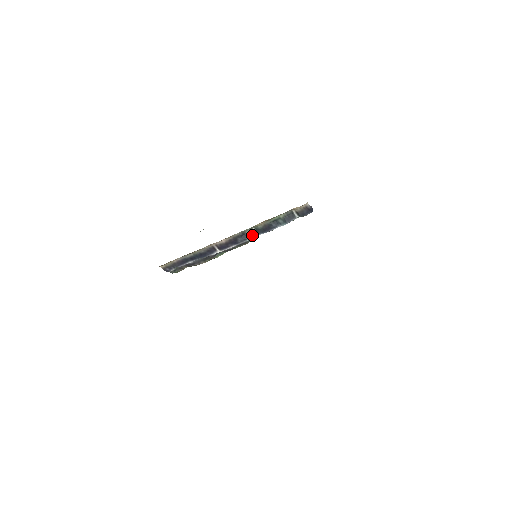
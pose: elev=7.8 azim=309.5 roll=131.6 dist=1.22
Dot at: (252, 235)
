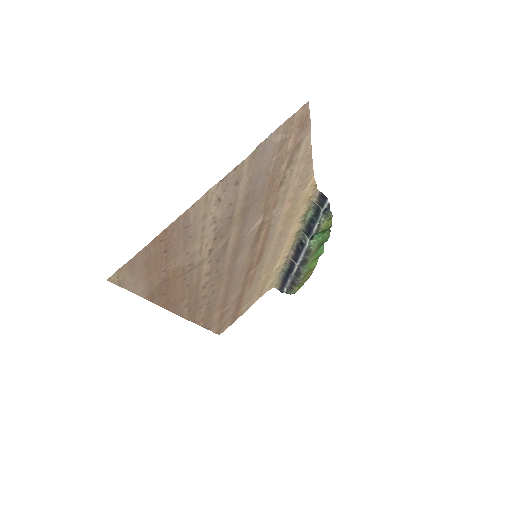
Dot at: (306, 241)
